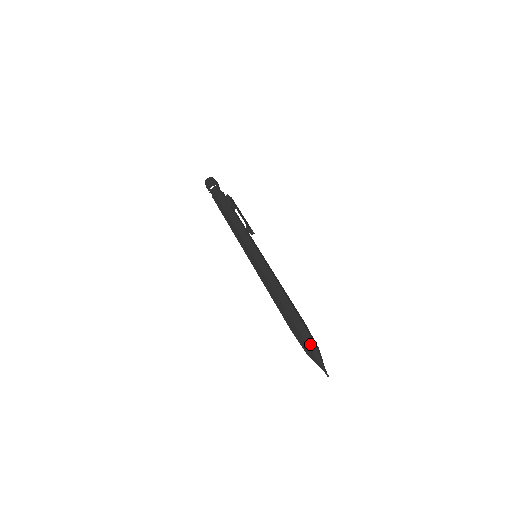
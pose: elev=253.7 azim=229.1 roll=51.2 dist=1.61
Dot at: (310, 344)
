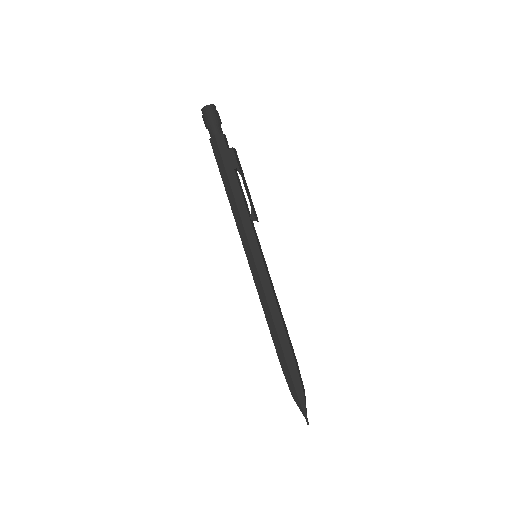
Dot at: (299, 390)
